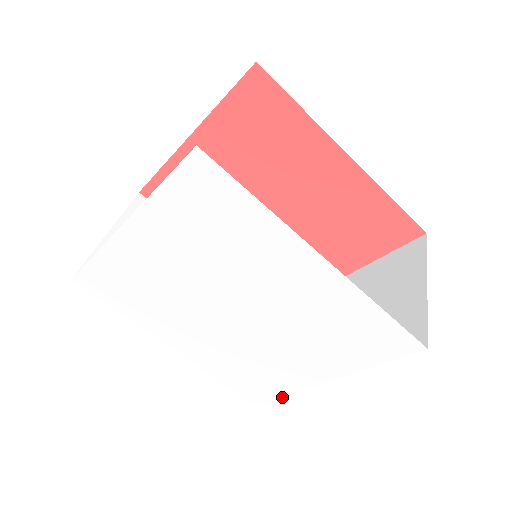
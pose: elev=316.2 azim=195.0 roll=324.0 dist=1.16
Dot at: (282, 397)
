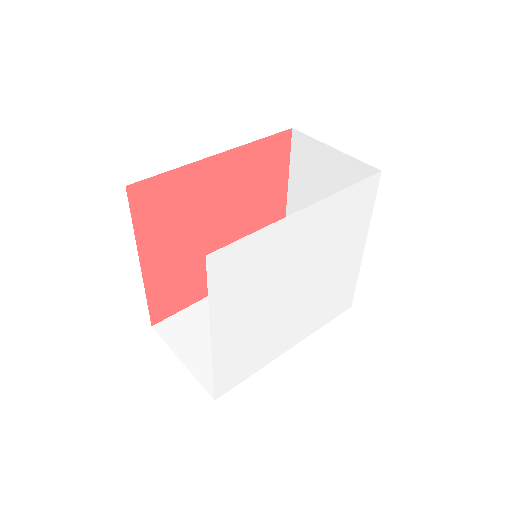
Dot at: occluded
